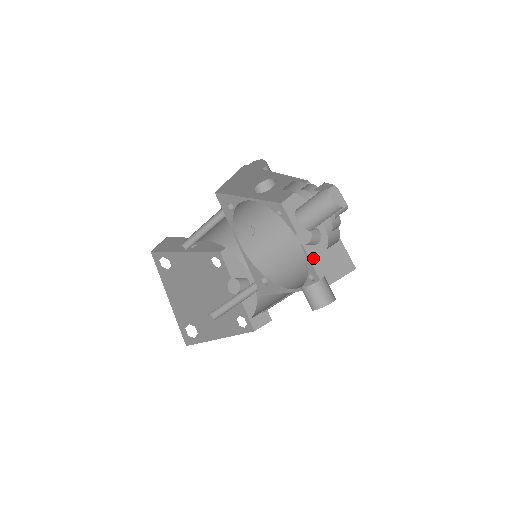
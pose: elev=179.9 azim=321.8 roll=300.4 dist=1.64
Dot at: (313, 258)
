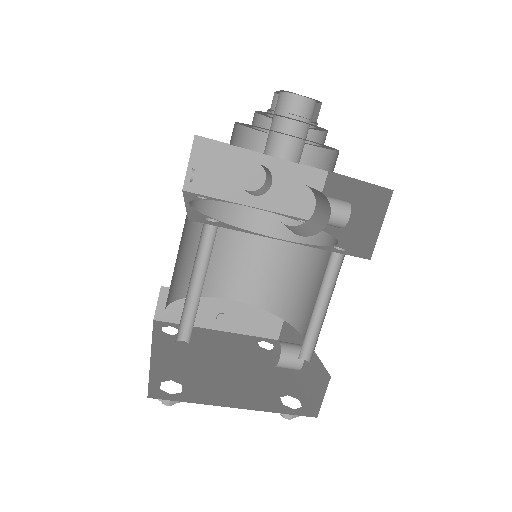
Dot at: (350, 238)
